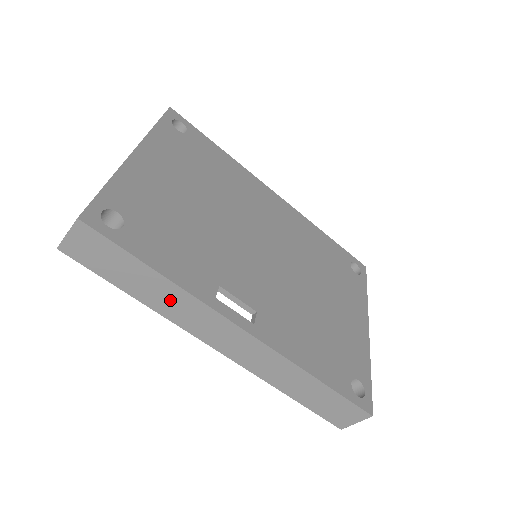
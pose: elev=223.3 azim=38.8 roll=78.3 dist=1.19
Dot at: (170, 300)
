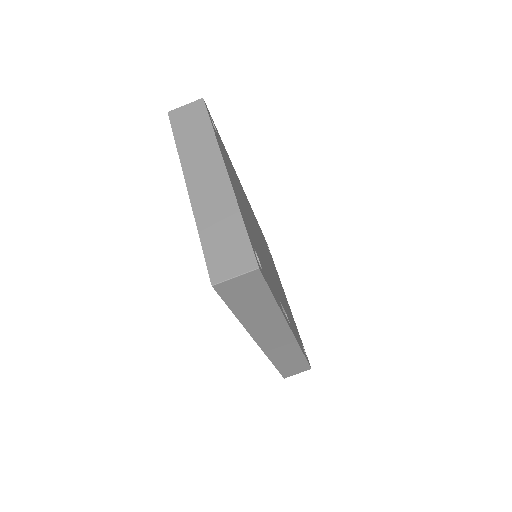
Dot at: (263, 318)
